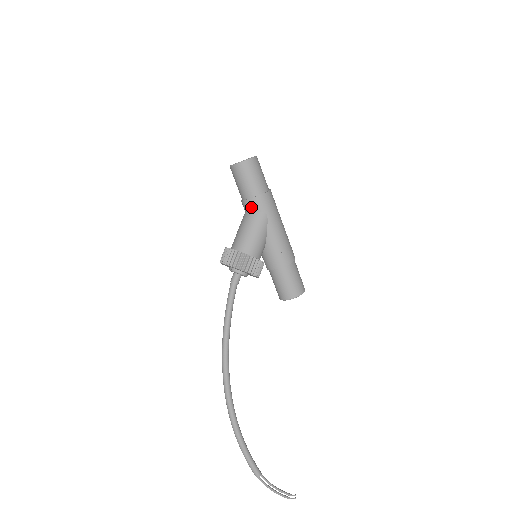
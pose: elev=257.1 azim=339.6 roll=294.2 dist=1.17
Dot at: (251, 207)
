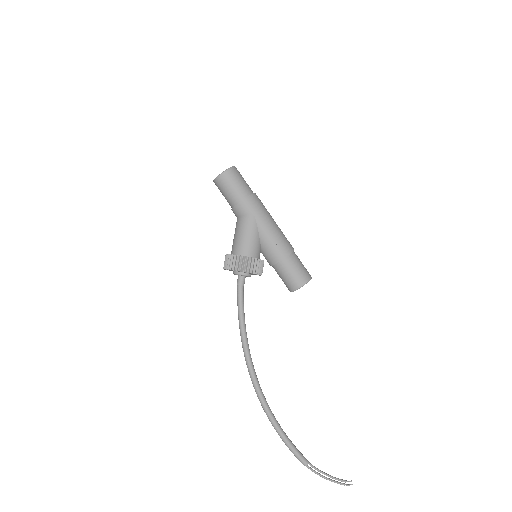
Dot at: (239, 213)
